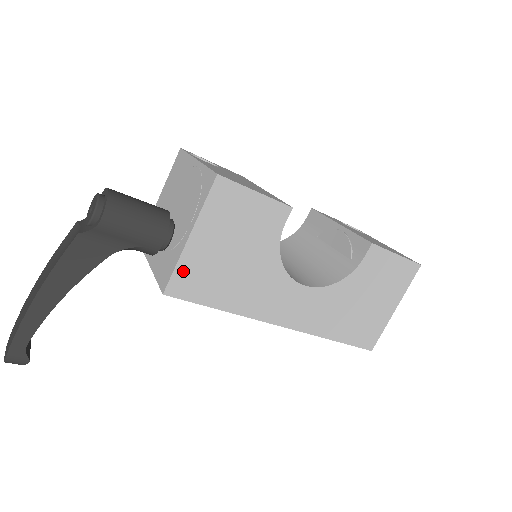
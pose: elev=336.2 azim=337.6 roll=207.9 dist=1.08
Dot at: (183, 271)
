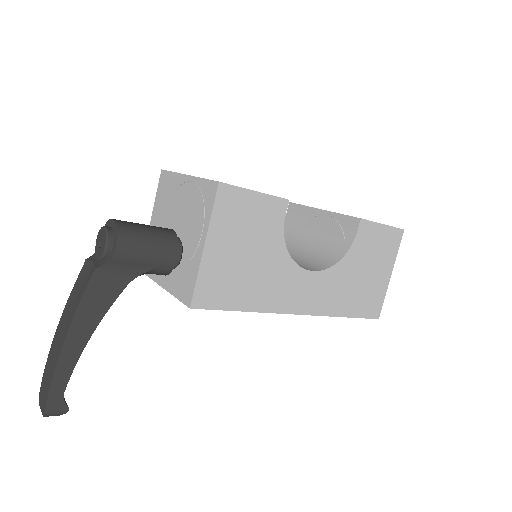
Dot at: (204, 281)
